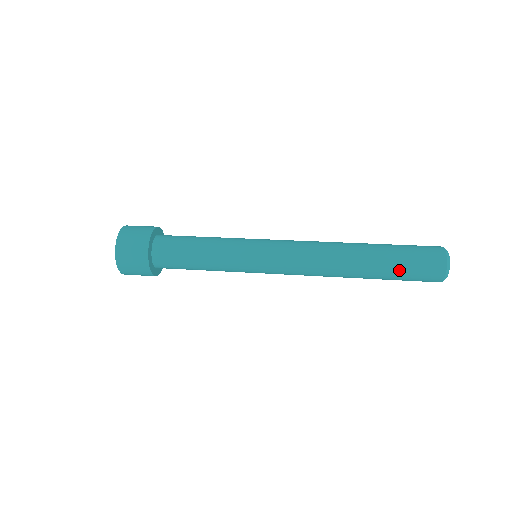
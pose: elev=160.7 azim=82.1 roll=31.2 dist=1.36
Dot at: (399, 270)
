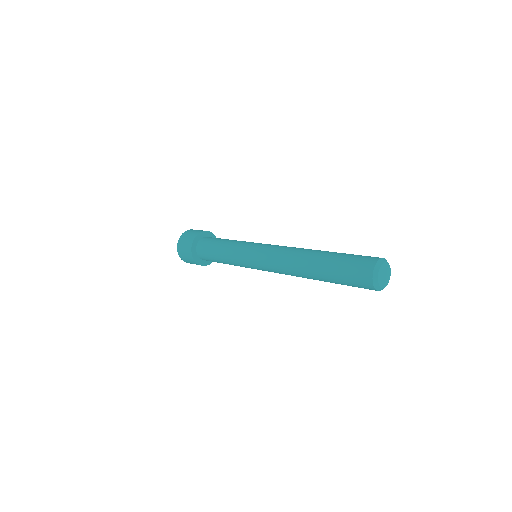
Dot at: (338, 279)
